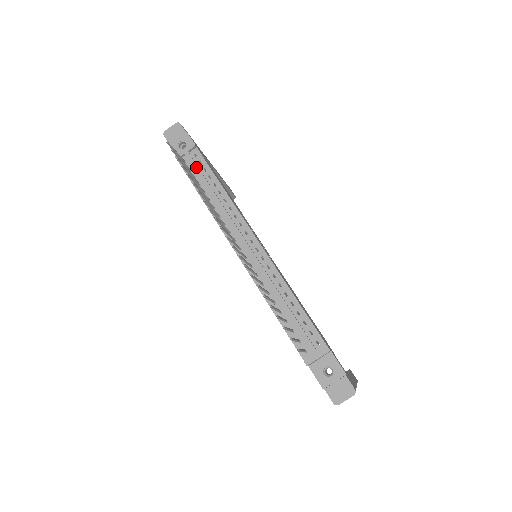
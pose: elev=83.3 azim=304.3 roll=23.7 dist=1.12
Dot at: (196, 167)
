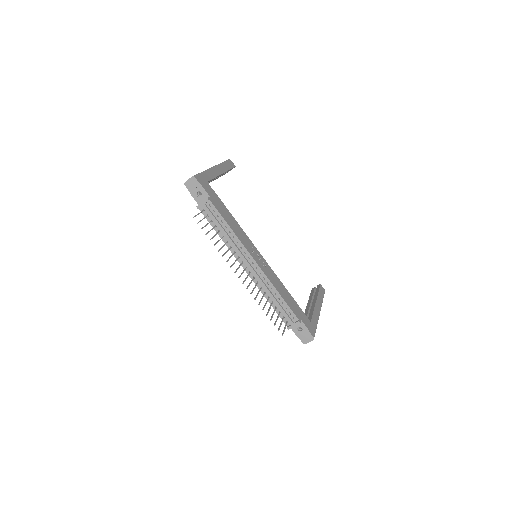
Dot at: (212, 216)
